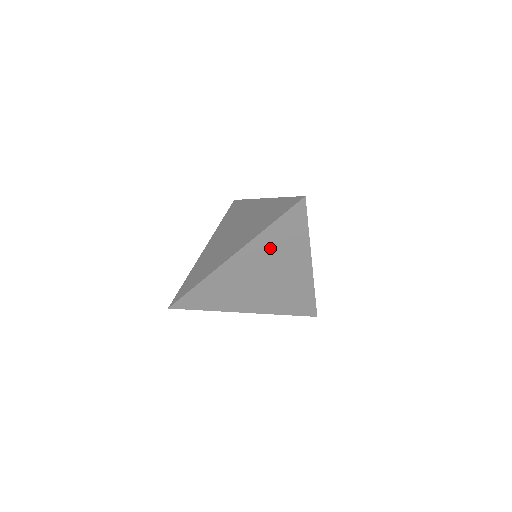
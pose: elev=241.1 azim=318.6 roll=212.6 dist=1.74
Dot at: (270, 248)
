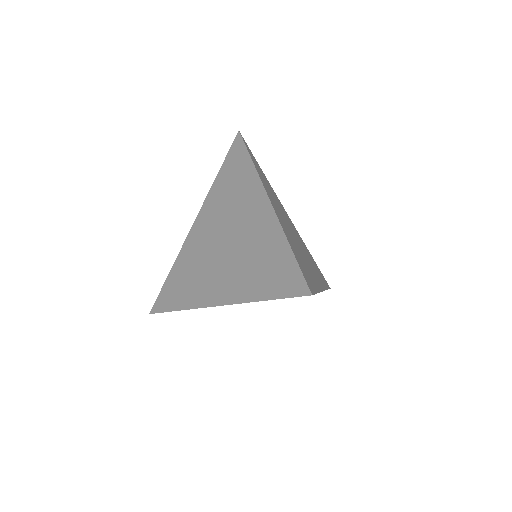
Dot at: occluded
